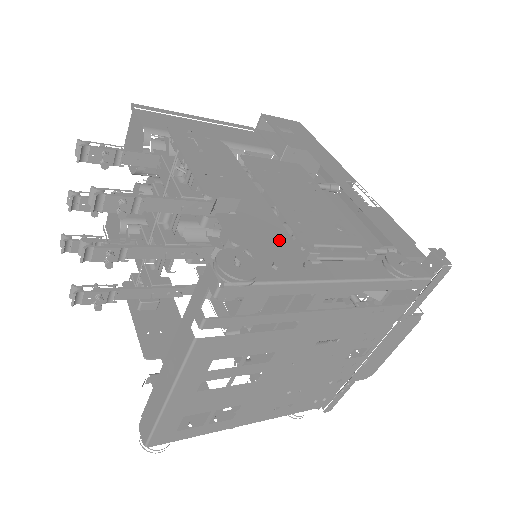
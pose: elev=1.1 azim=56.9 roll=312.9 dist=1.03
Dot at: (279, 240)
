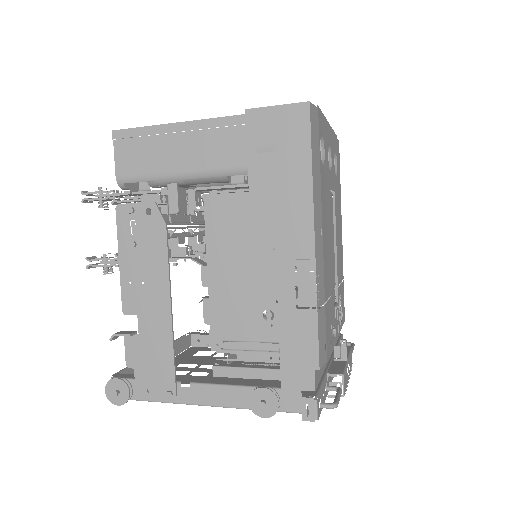
Dot at: (162, 364)
